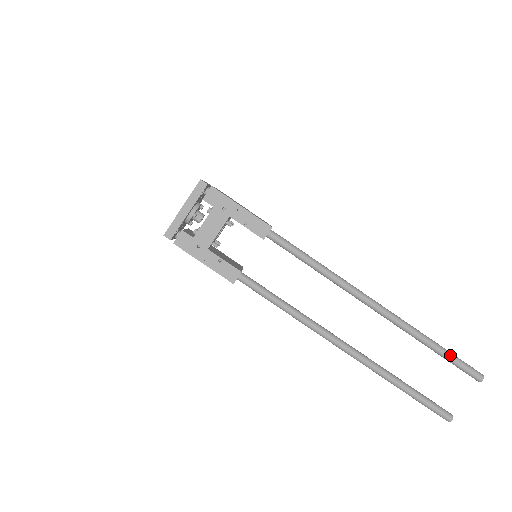
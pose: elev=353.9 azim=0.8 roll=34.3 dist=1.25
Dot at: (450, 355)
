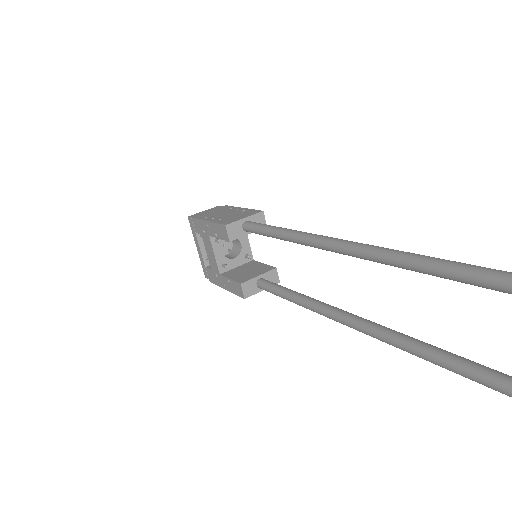
Dot at: out of frame
